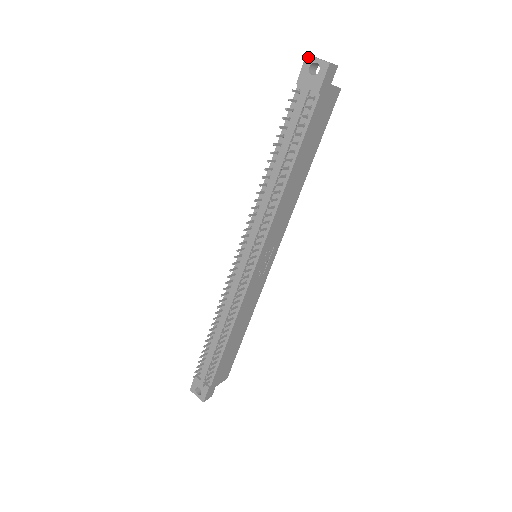
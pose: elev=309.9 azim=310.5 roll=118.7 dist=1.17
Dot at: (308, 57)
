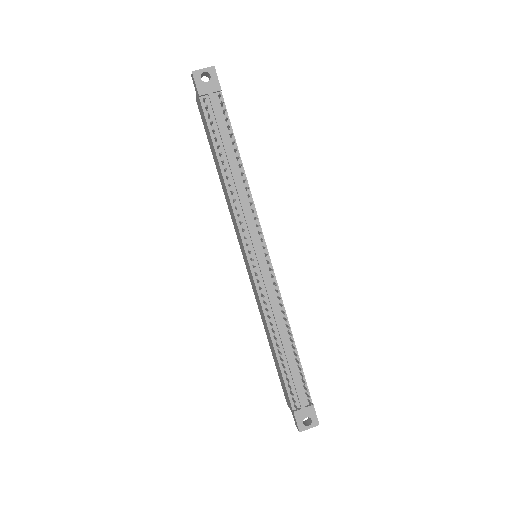
Dot at: (195, 72)
